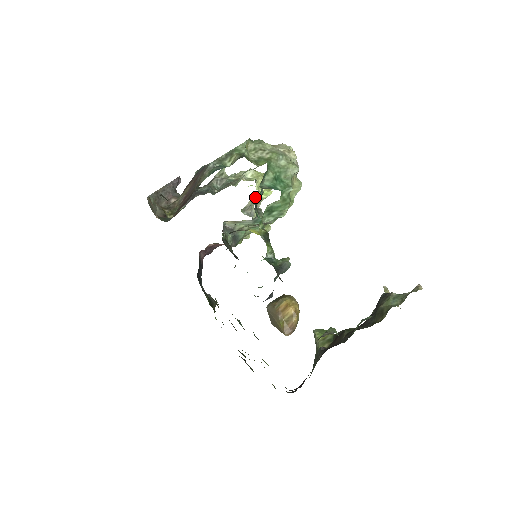
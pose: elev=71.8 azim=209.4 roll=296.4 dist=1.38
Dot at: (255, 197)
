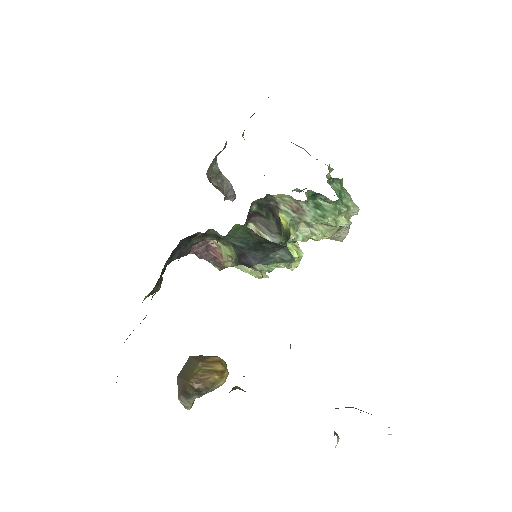
Dot at: occluded
